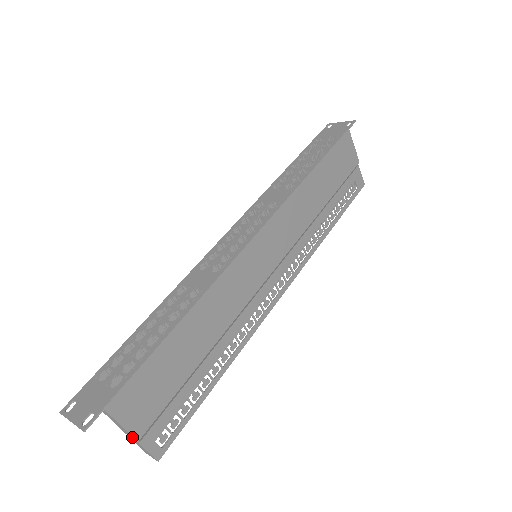
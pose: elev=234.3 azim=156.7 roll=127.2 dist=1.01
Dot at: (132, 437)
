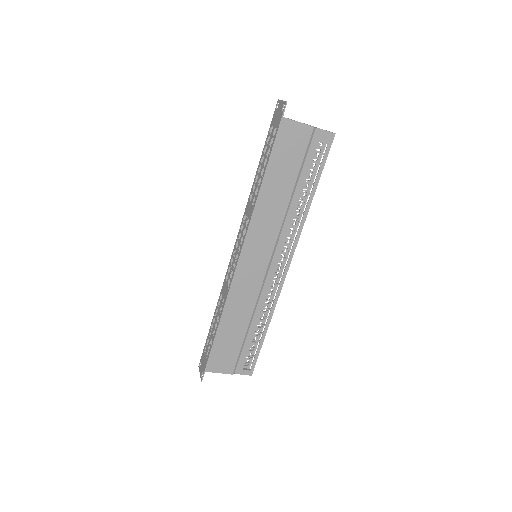
Dot at: (229, 373)
